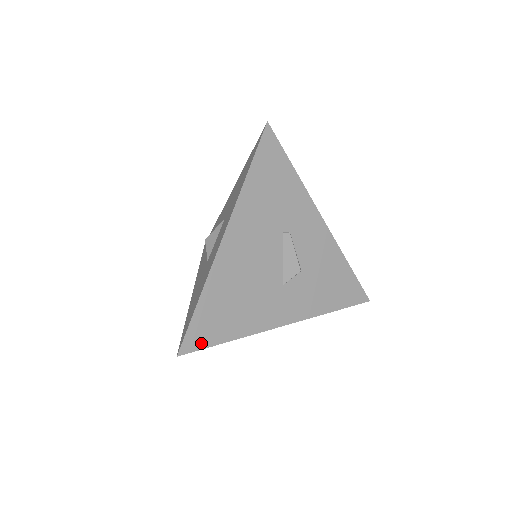
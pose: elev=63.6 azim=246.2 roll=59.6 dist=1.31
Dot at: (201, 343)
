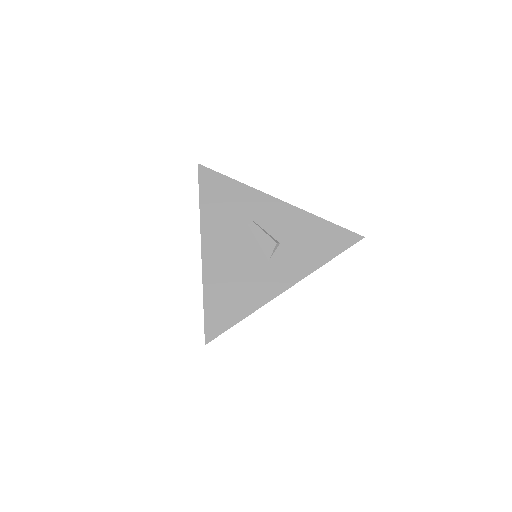
Dot at: (220, 329)
